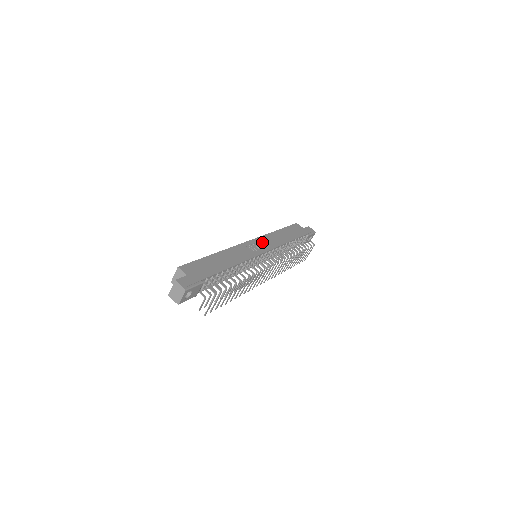
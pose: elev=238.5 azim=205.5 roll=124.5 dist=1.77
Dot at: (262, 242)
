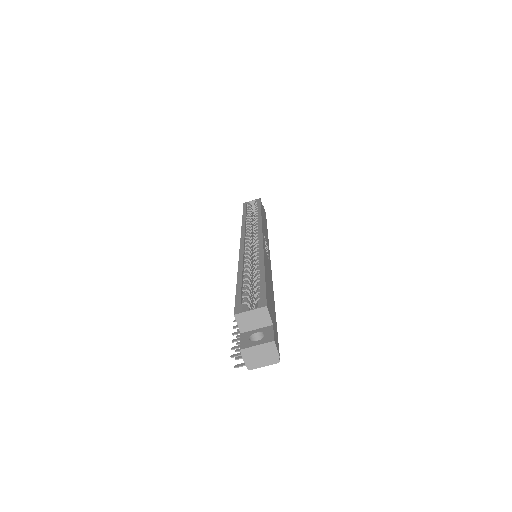
Dot at: (265, 238)
